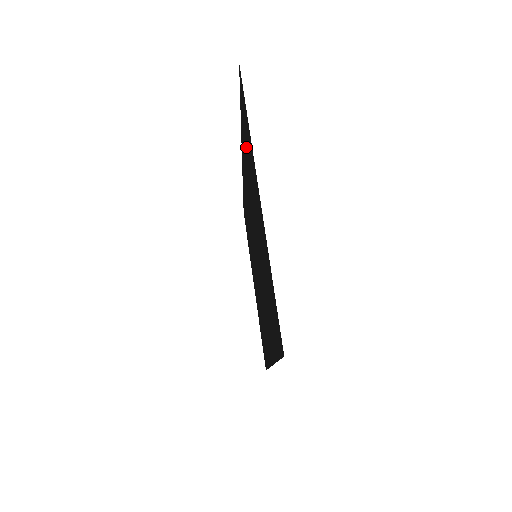
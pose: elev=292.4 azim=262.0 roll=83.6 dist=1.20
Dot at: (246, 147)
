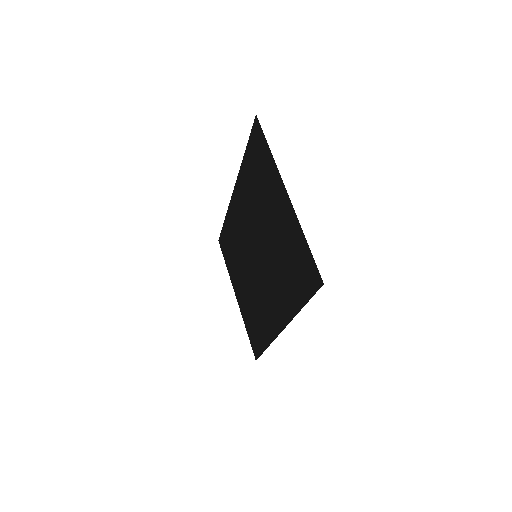
Dot at: (256, 172)
